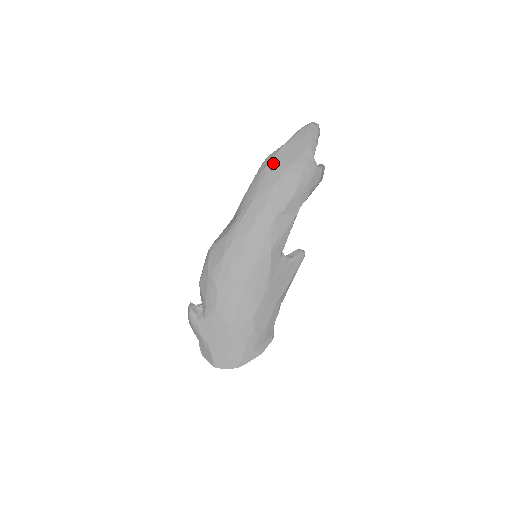
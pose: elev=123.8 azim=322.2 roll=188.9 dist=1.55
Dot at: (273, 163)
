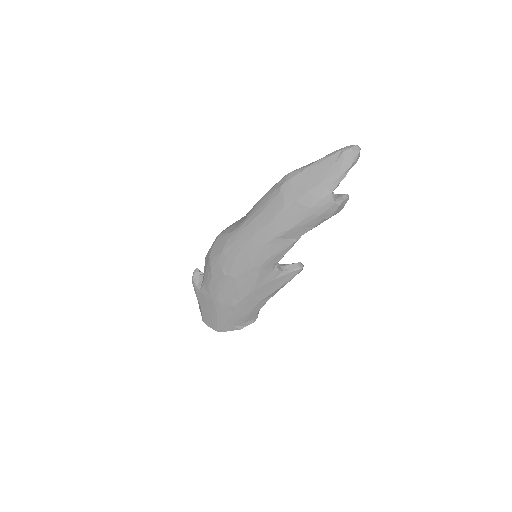
Dot at: (290, 184)
